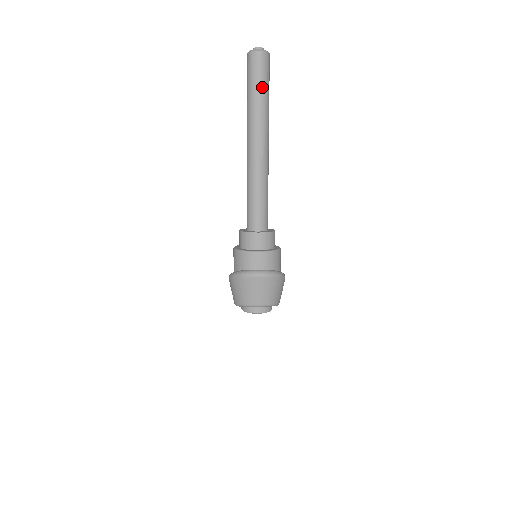
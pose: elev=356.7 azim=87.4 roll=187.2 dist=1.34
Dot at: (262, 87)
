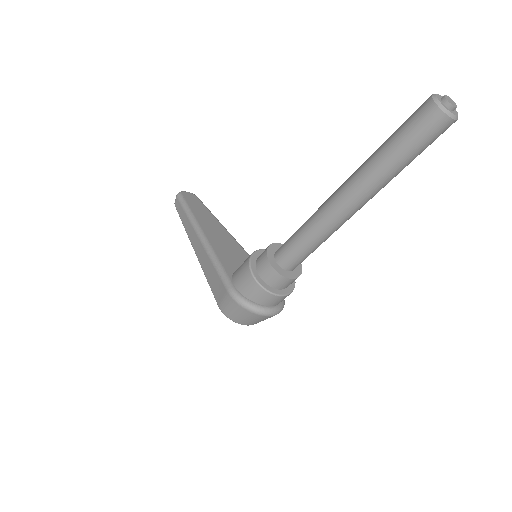
Dot at: occluded
